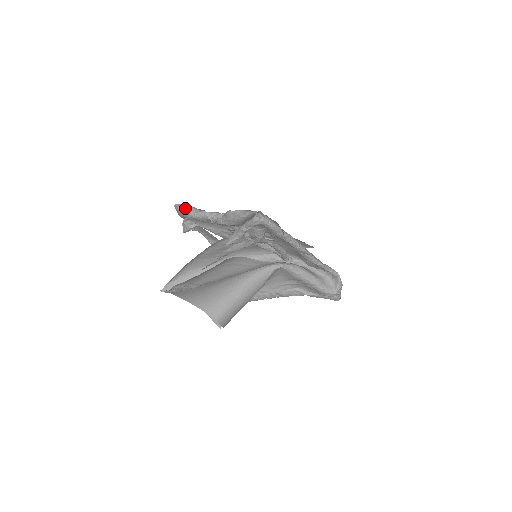
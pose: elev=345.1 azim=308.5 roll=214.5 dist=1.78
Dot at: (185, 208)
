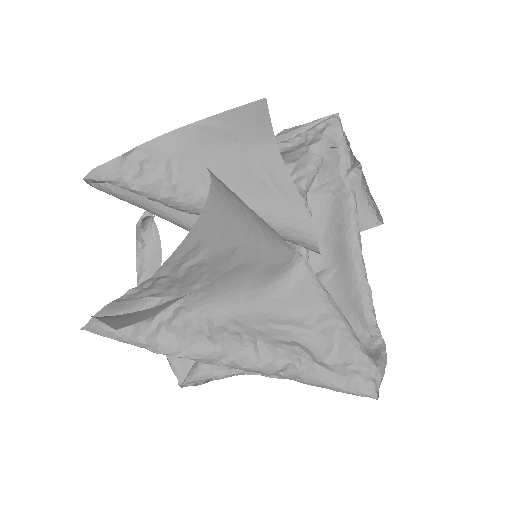
Dot at: occluded
